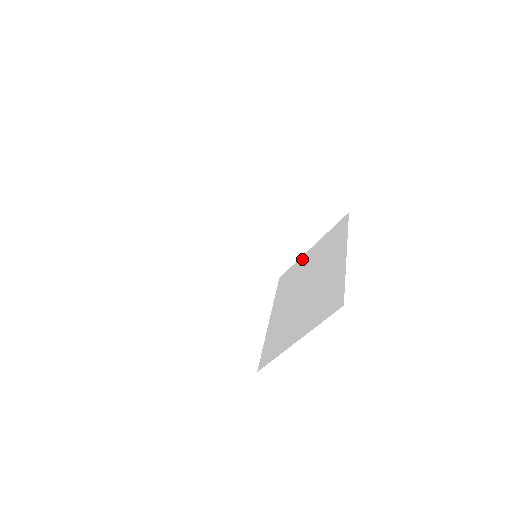
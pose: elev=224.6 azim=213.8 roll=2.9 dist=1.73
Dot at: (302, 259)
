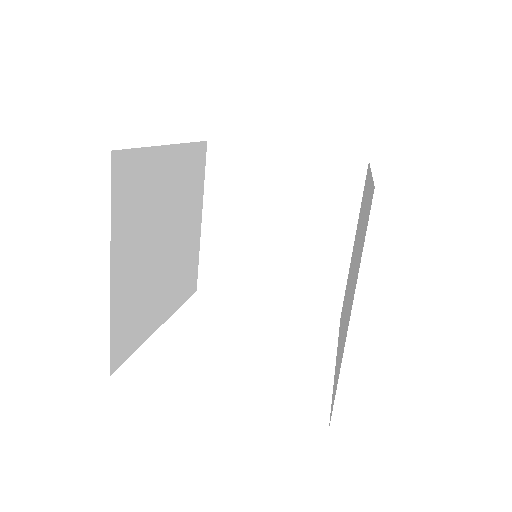
Dot at: occluded
